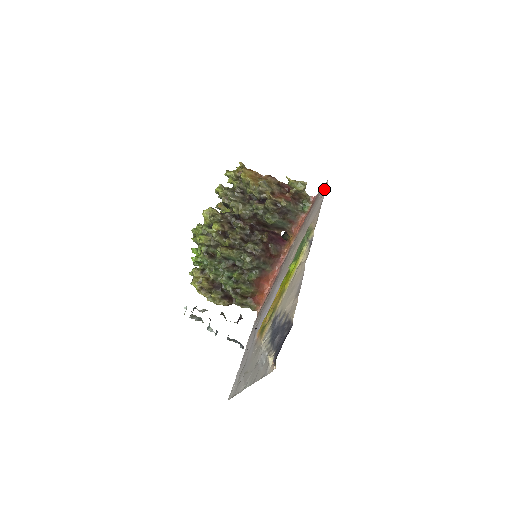
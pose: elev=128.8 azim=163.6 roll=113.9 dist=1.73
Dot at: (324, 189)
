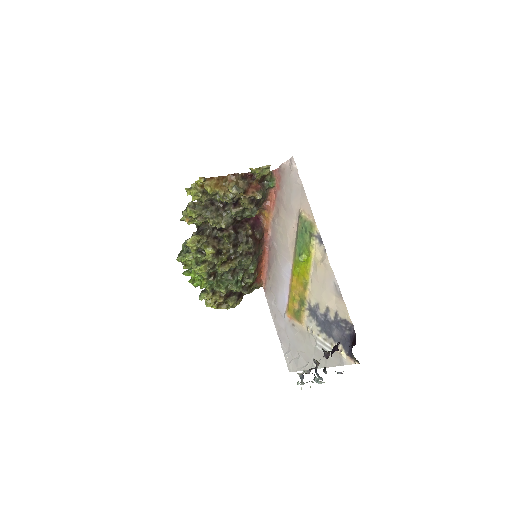
Dot at: (294, 169)
